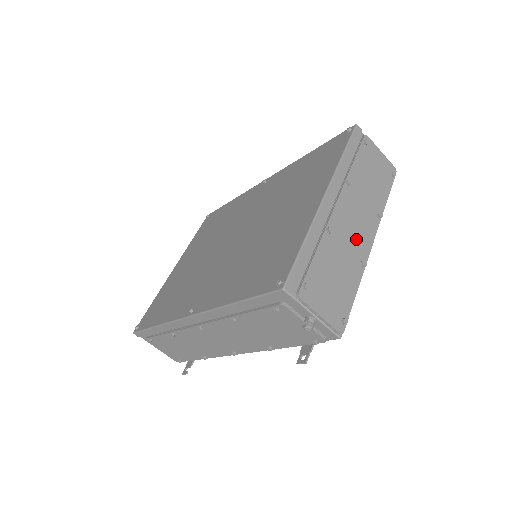
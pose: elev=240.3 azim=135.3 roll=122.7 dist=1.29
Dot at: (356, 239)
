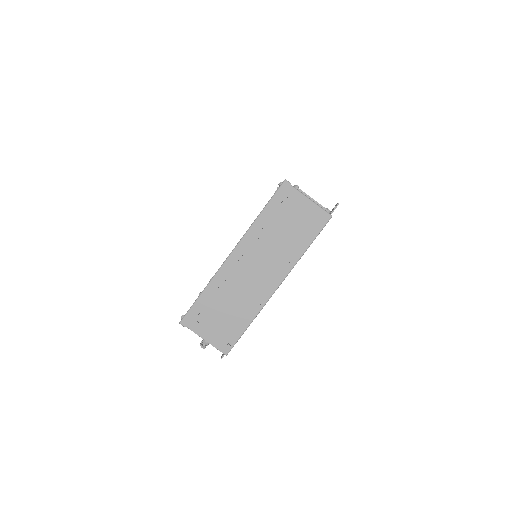
Dot at: (256, 286)
